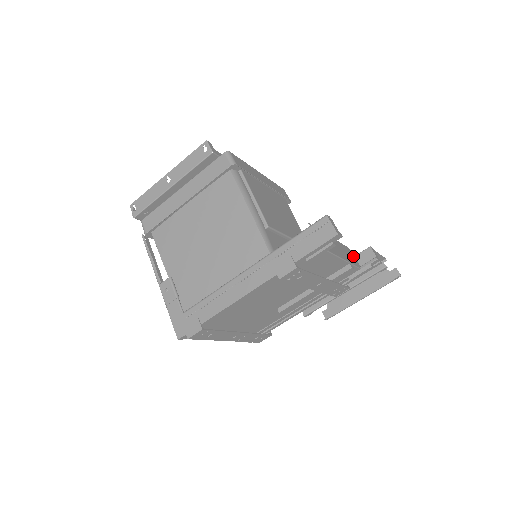
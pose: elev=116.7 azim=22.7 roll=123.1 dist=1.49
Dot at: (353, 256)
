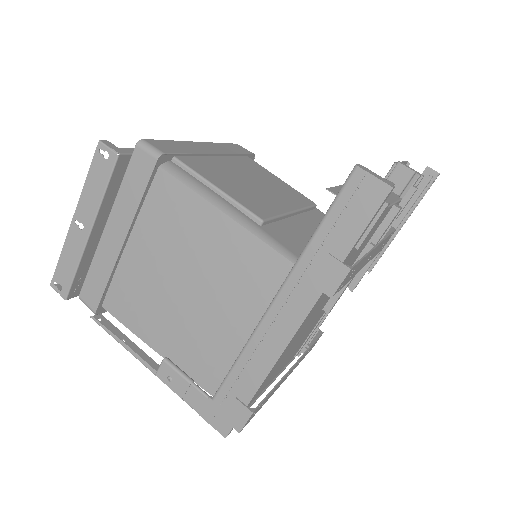
Dot at: occluded
